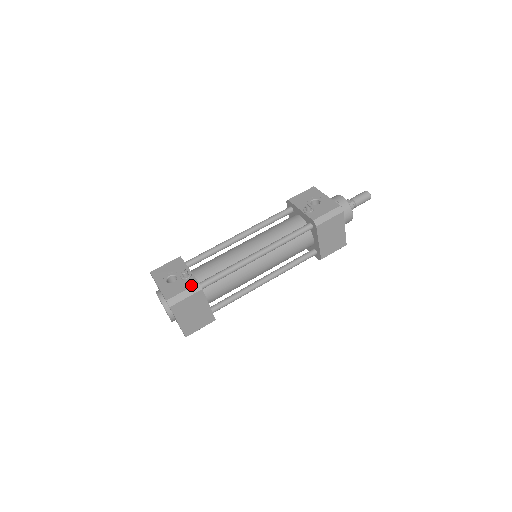
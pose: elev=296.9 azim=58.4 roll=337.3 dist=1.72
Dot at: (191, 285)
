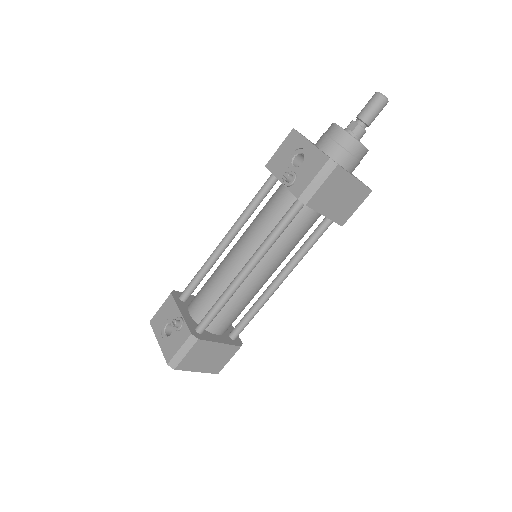
Dot at: (185, 339)
